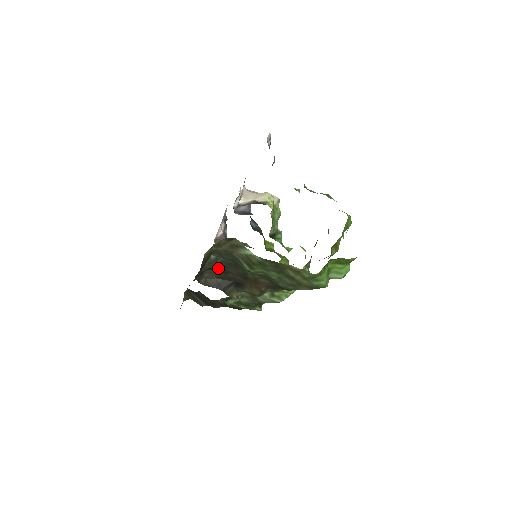
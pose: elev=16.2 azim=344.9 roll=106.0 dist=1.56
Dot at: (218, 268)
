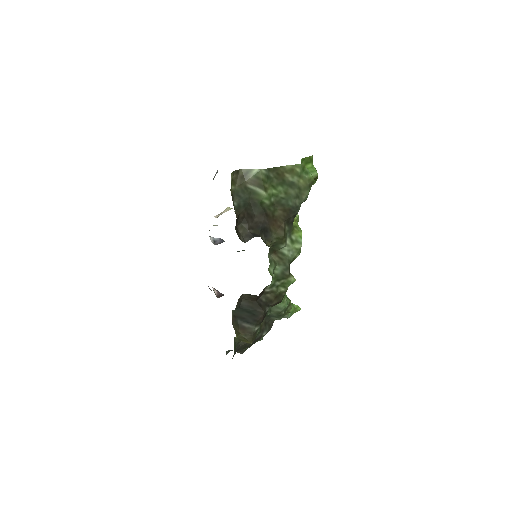
Dot at: (244, 214)
